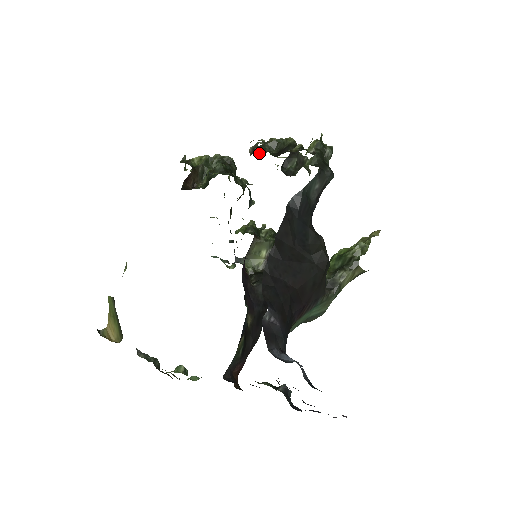
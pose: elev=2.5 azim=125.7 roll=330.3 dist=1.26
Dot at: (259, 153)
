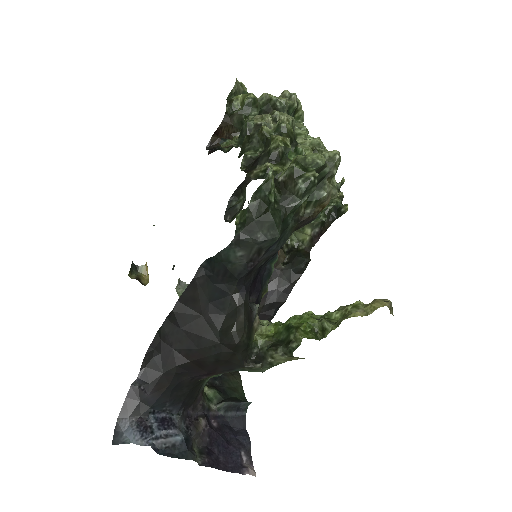
Dot at: (242, 148)
